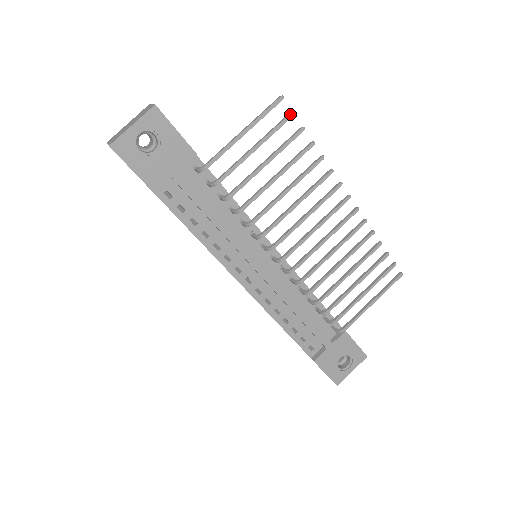
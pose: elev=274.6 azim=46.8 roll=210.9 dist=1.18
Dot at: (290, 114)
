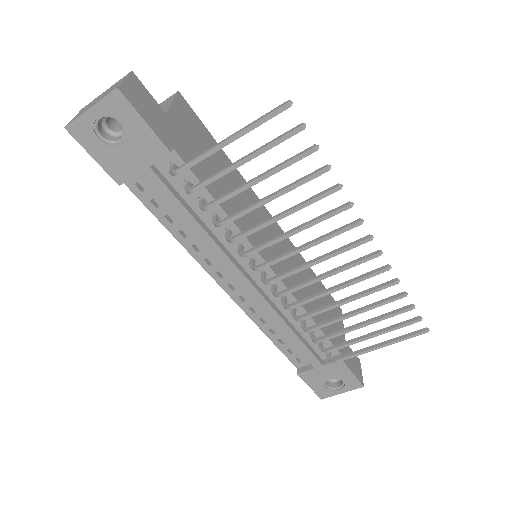
Dot at: (298, 127)
